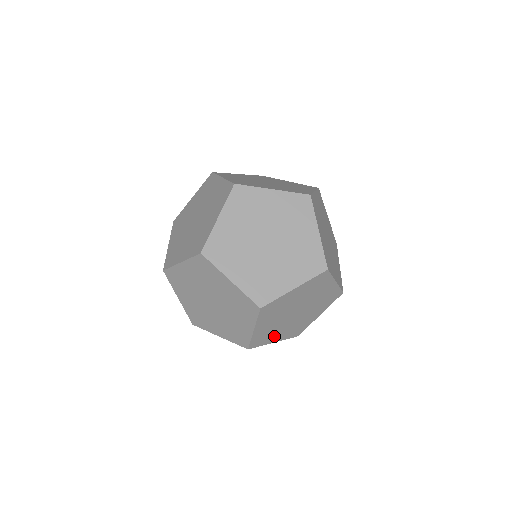
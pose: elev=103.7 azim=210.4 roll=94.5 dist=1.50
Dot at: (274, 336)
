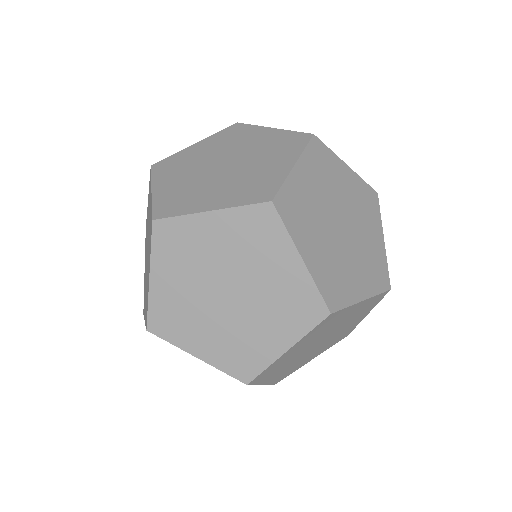
Dot at: (170, 269)
